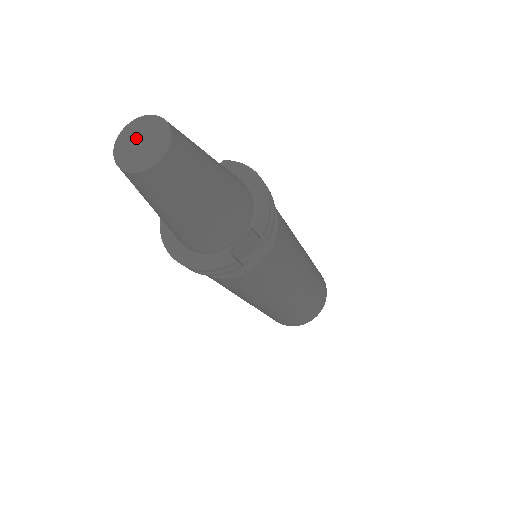
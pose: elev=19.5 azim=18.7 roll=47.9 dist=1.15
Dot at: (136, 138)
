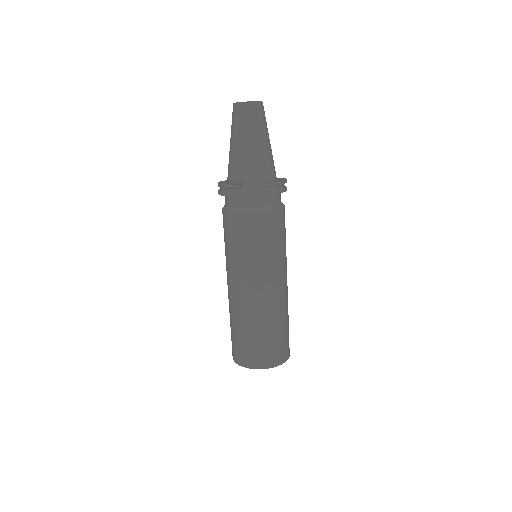
Dot at: occluded
